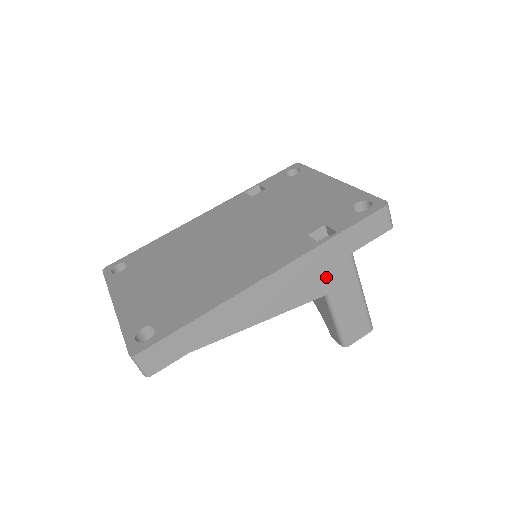
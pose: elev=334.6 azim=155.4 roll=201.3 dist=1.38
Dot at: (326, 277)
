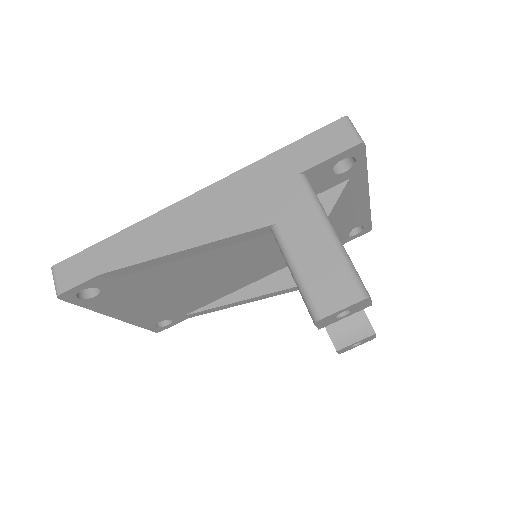
Dot at: (266, 202)
